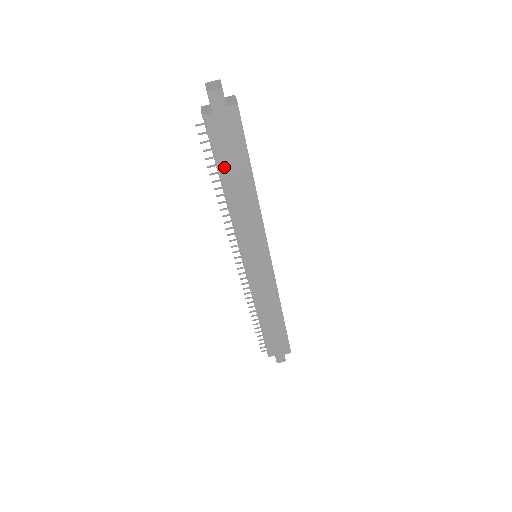
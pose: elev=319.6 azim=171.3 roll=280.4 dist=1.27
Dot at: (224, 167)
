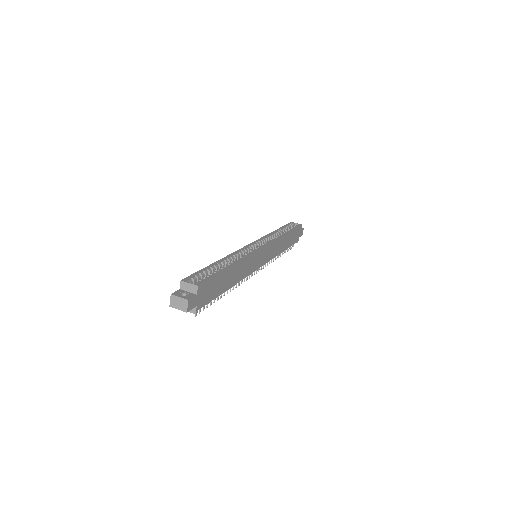
Dot at: (220, 292)
